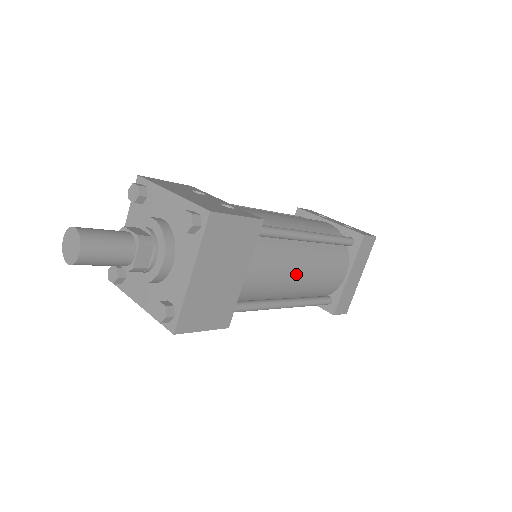
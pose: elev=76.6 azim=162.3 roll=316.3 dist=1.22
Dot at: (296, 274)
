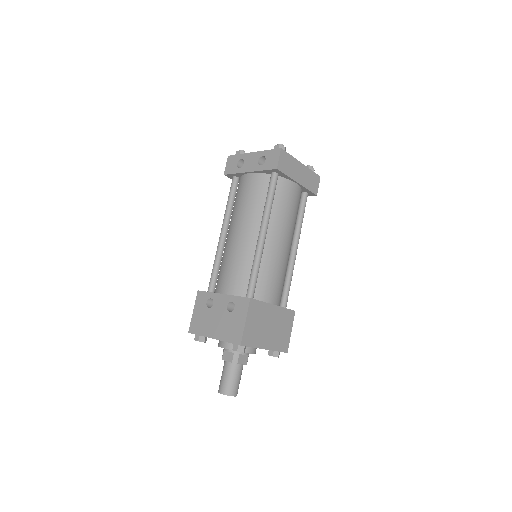
Dot at: (283, 250)
